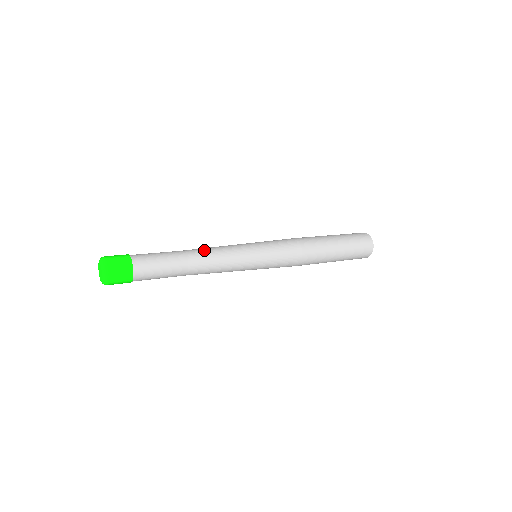
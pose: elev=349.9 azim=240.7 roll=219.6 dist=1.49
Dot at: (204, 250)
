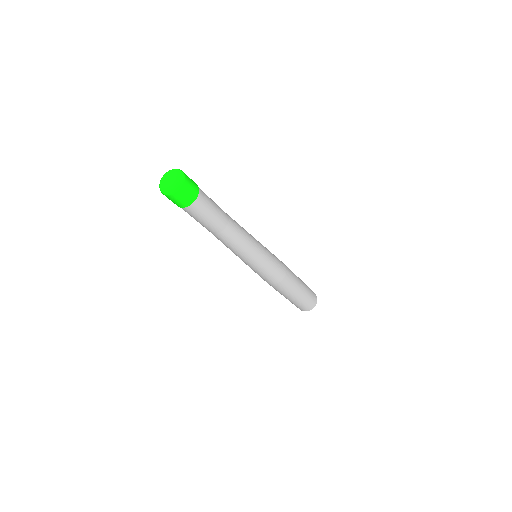
Dot at: (239, 225)
